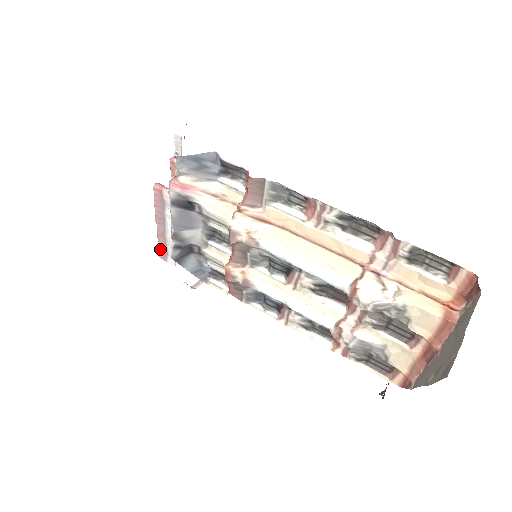
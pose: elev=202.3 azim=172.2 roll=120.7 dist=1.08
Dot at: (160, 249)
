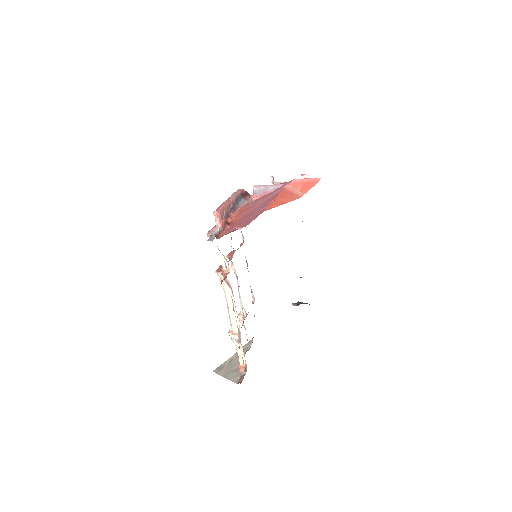
Dot at: occluded
